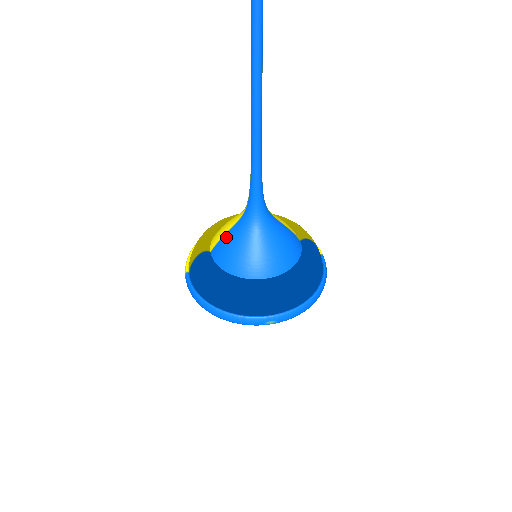
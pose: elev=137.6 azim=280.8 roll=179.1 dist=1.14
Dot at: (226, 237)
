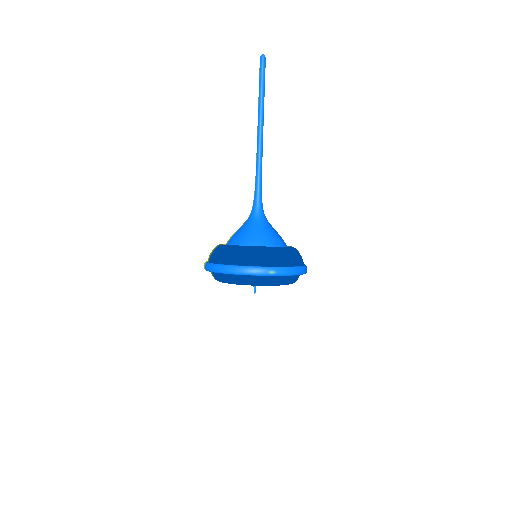
Dot at: (237, 231)
